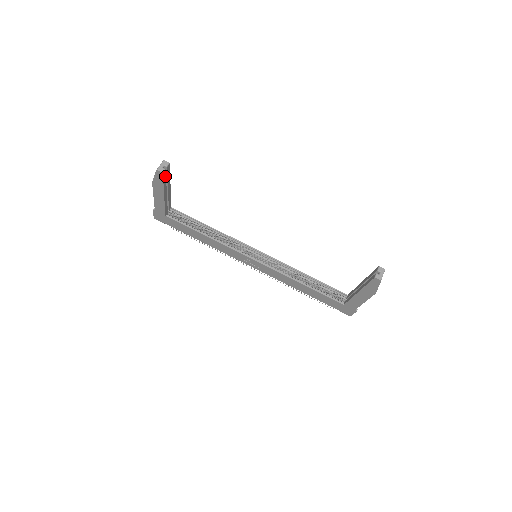
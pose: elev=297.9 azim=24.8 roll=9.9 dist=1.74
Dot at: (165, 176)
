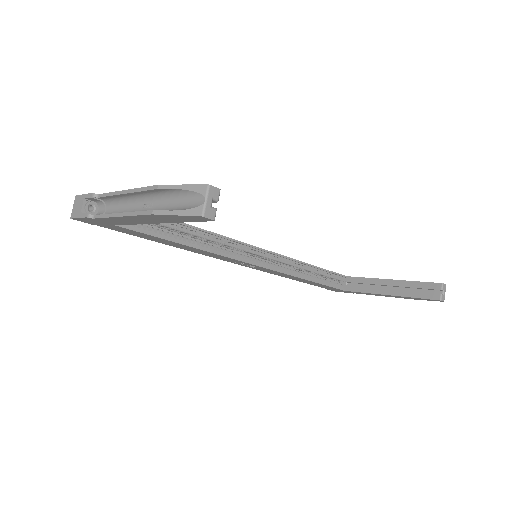
Dot at: occluded
